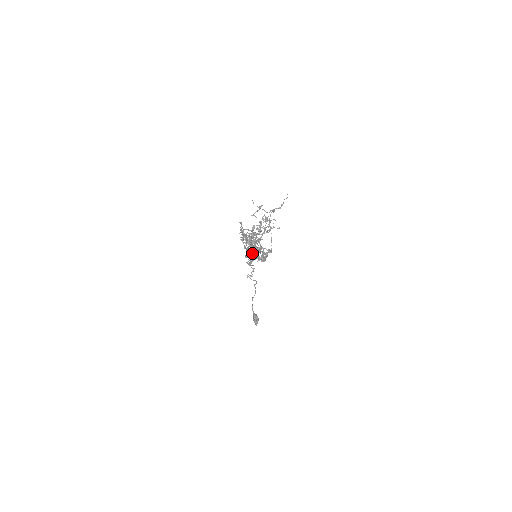
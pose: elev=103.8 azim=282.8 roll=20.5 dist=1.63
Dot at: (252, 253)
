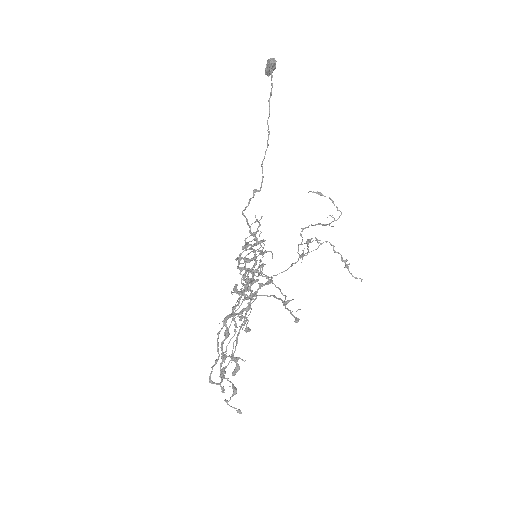
Dot at: occluded
